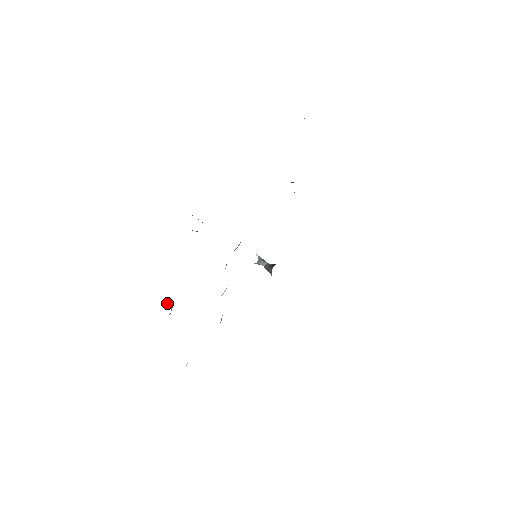
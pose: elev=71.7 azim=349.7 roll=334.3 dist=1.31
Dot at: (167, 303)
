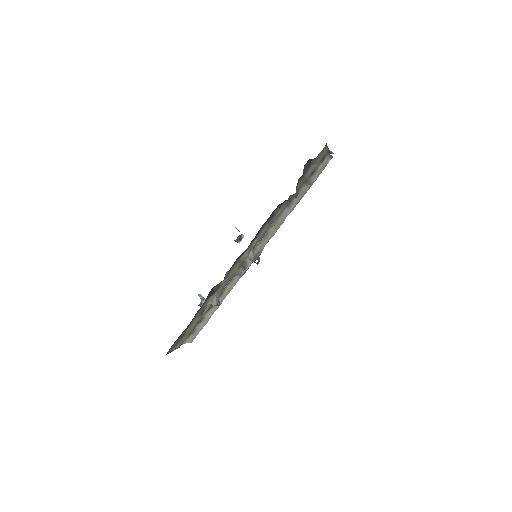
Dot at: (202, 296)
